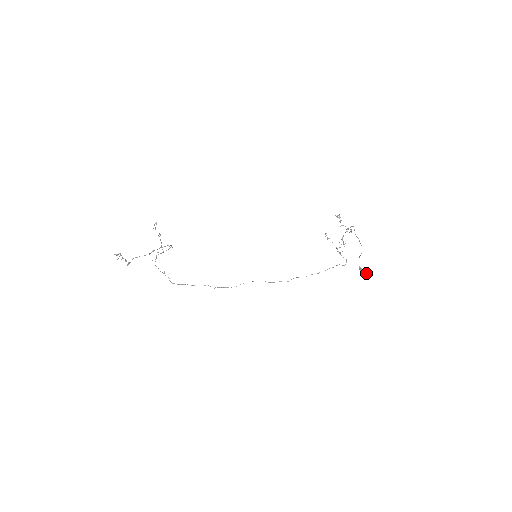
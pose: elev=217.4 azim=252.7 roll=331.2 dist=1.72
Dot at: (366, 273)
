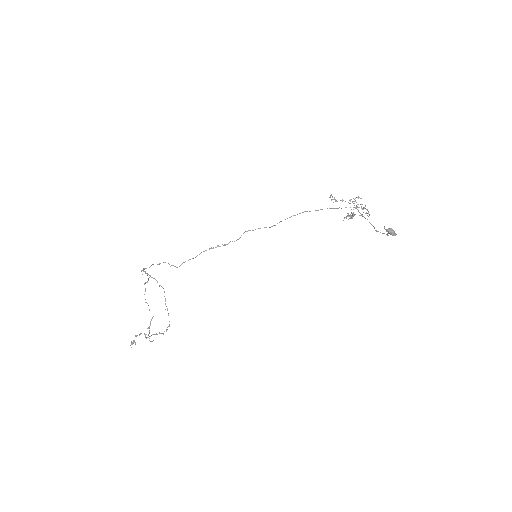
Dot at: (395, 235)
